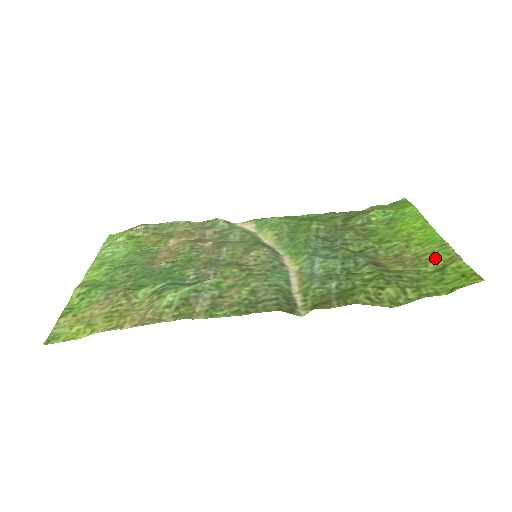
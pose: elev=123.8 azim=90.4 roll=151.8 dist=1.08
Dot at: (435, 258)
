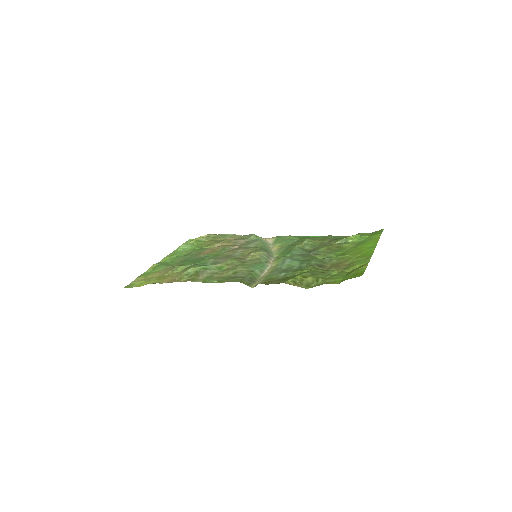
Dot at: (356, 265)
